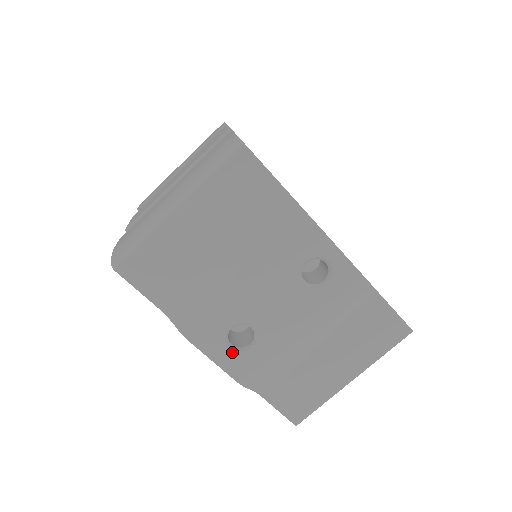
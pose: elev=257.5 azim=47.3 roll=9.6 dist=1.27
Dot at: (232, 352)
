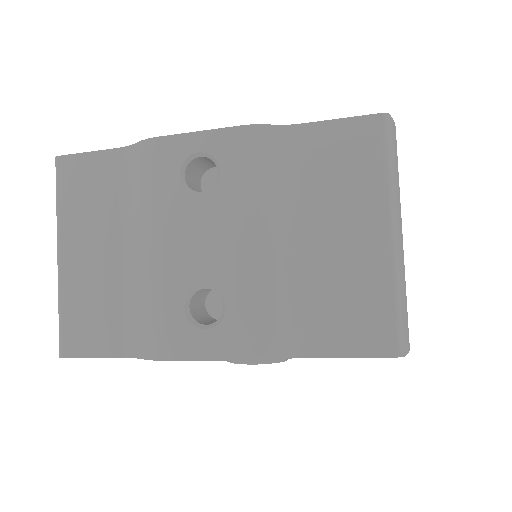
Dot at: (213, 332)
